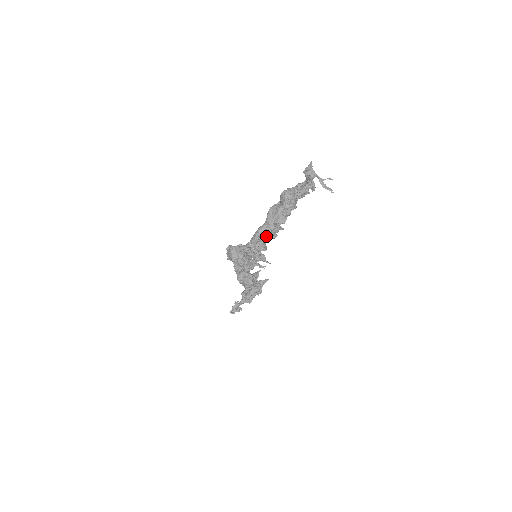
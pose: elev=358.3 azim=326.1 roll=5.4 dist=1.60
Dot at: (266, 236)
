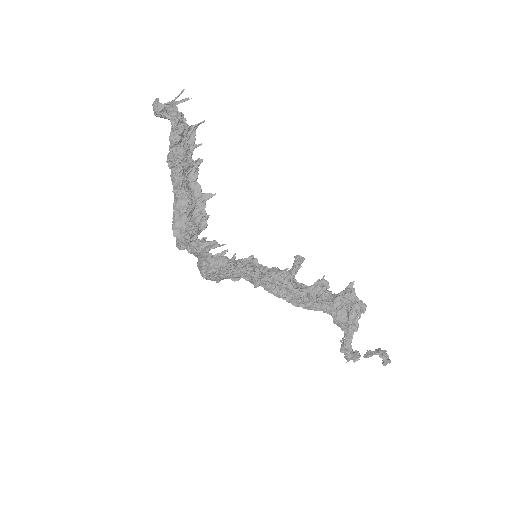
Dot at: (179, 215)
